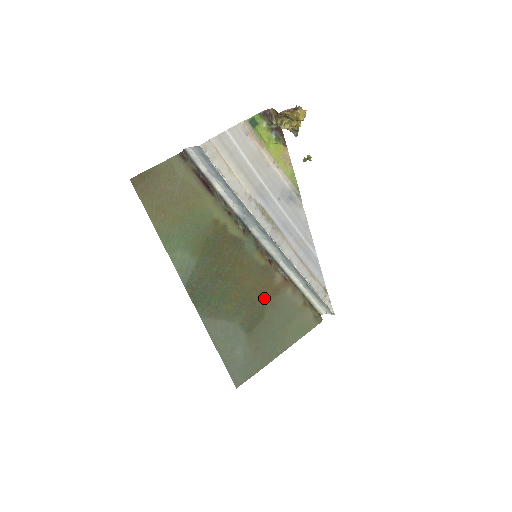
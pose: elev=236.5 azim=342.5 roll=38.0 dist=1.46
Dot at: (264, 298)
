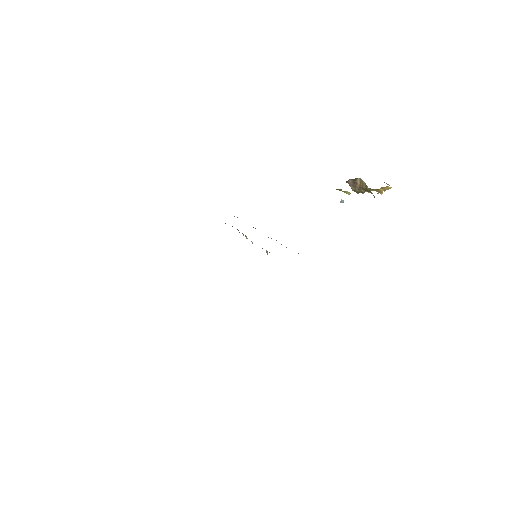
Dot at: occluded
